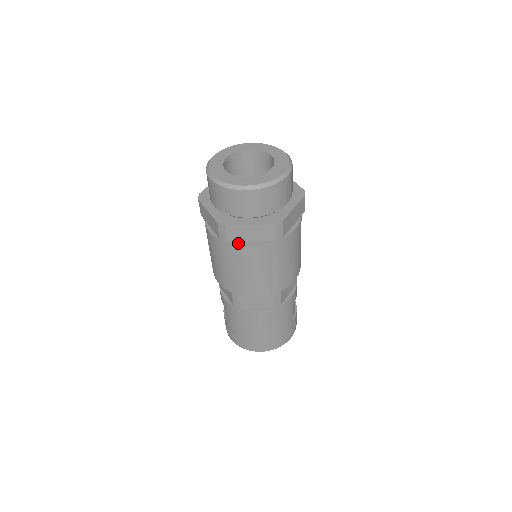
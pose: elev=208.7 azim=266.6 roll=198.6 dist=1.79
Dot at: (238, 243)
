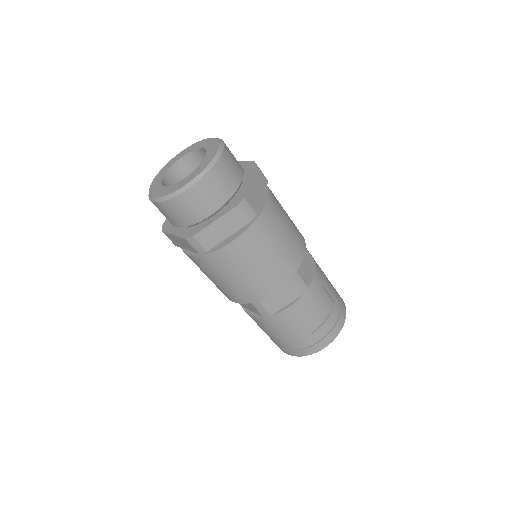
Dot at: occluded
